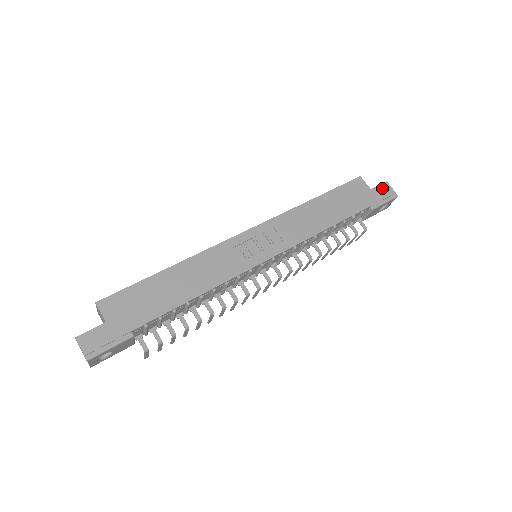
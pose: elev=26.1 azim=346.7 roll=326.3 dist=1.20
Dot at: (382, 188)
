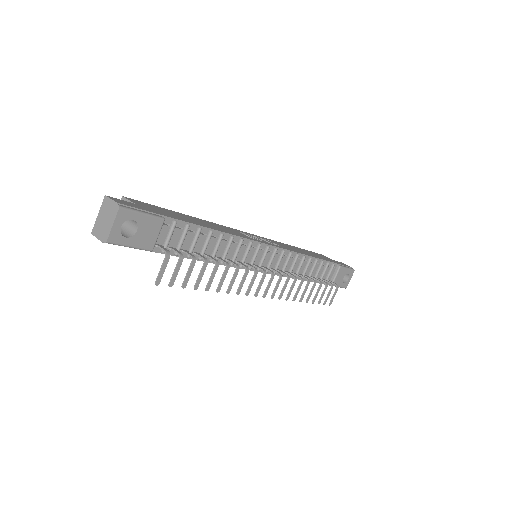
Dot at: (341, 263)
